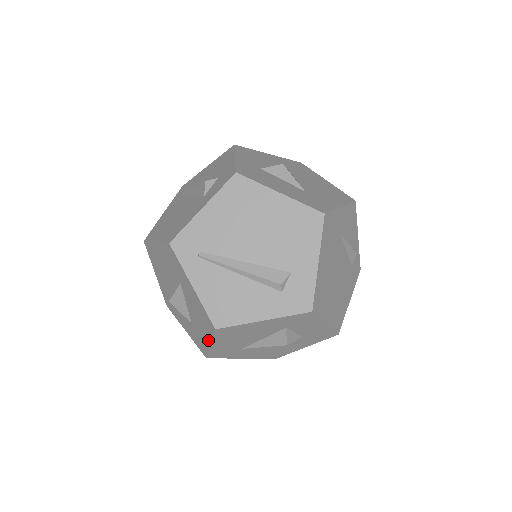
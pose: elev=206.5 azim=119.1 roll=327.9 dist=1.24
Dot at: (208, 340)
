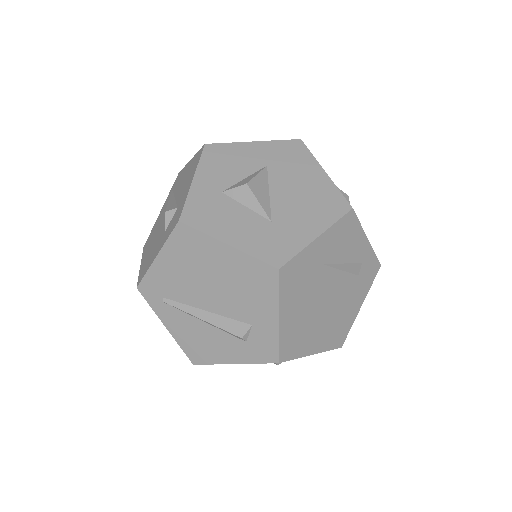
Dot at: occluded
